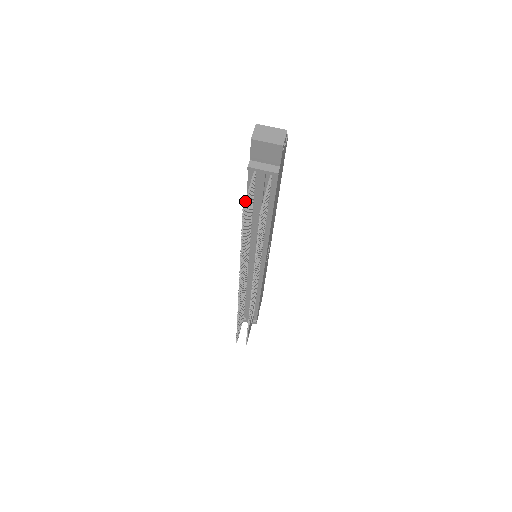
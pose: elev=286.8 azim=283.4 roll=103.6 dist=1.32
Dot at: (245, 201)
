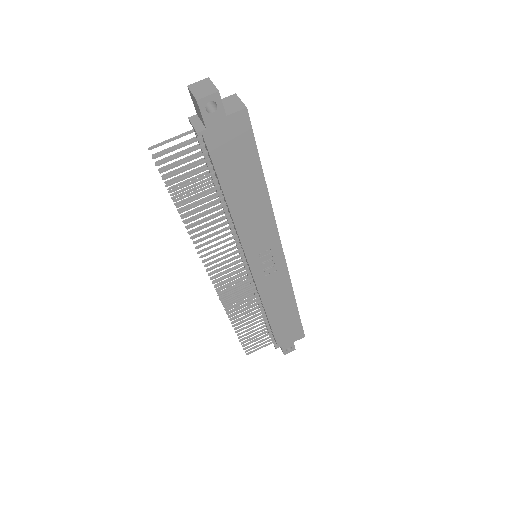
Dot at: (159, 143)
